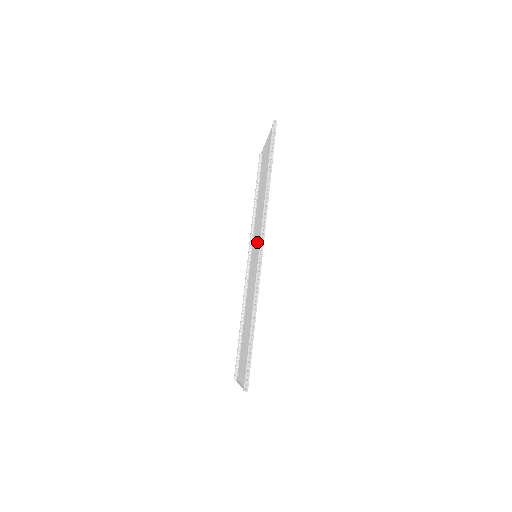
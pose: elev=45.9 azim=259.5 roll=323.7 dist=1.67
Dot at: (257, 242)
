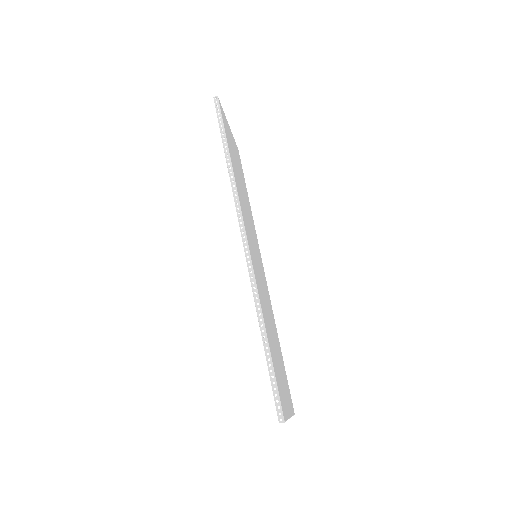
Dot at: occluded
